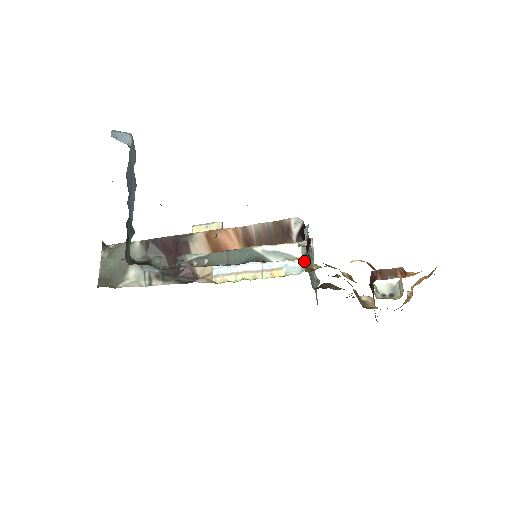
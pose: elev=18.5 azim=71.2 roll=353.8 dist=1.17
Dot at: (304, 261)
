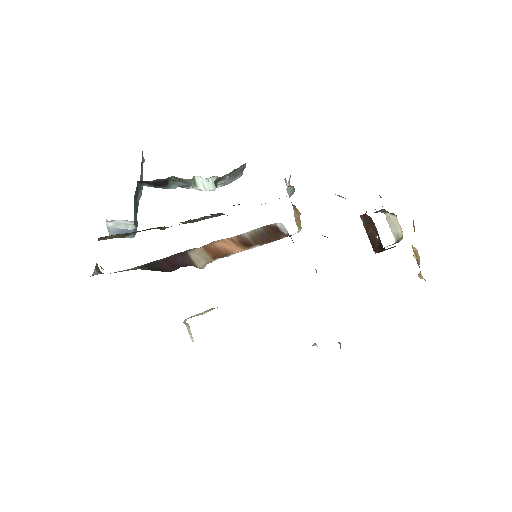
Dot at: (300, 230)
